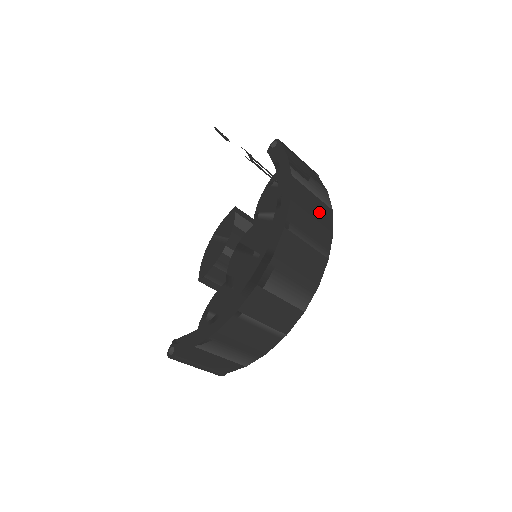
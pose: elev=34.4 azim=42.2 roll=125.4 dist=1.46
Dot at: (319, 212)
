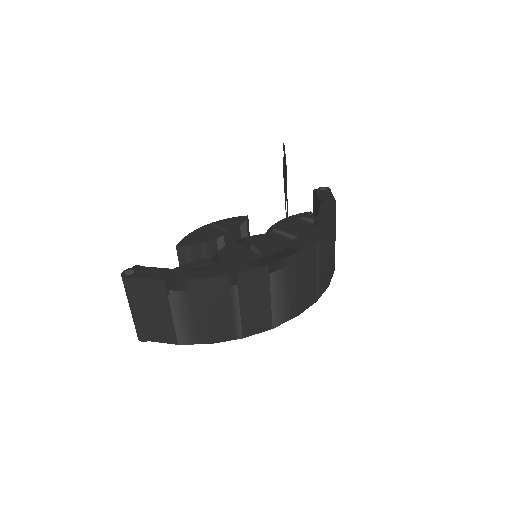
Dot at: (332, 260)
